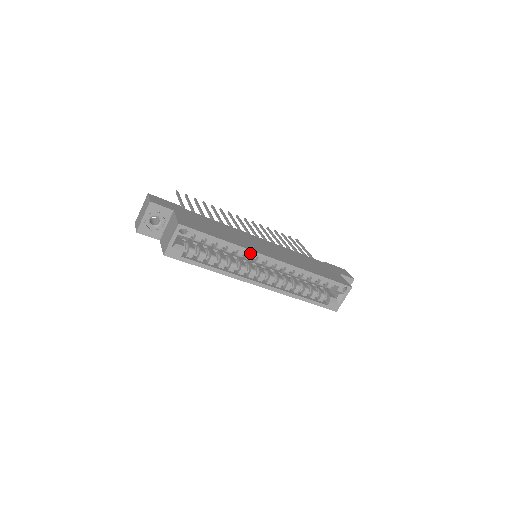
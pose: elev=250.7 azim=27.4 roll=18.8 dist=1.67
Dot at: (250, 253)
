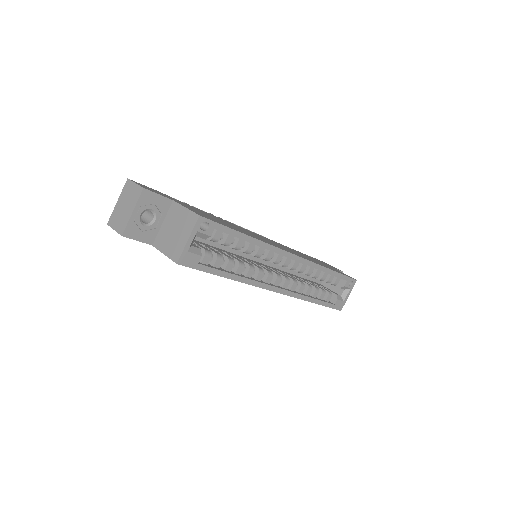
Dot at: (273, 250)
